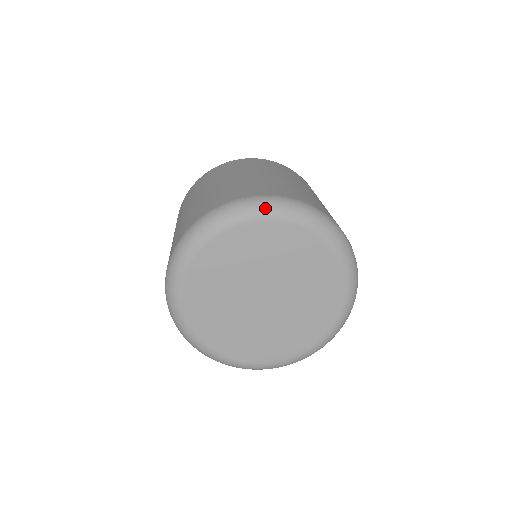
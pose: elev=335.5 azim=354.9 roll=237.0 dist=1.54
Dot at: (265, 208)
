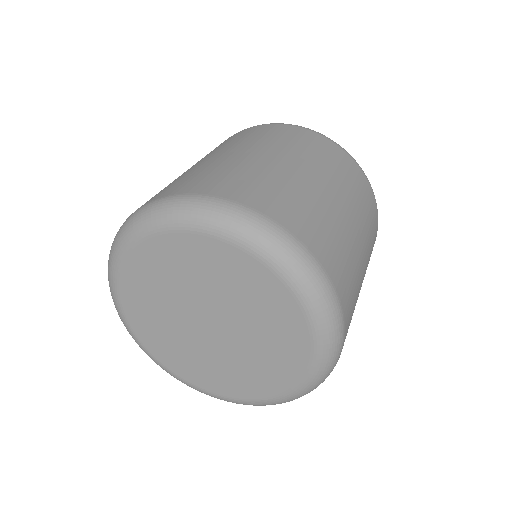
Dot at: (270, 246)
